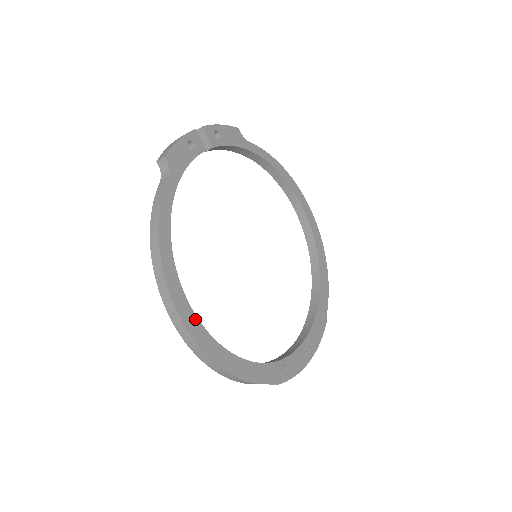
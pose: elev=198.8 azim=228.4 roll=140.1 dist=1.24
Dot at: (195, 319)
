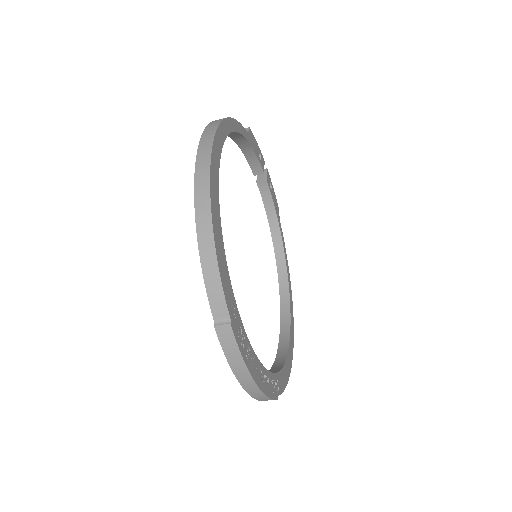
Dot at: (218, 163)
